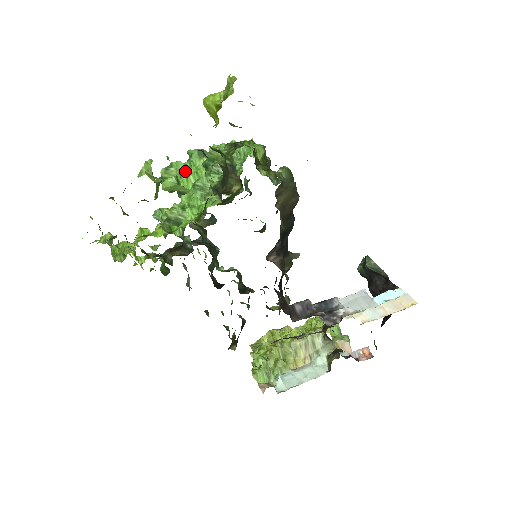
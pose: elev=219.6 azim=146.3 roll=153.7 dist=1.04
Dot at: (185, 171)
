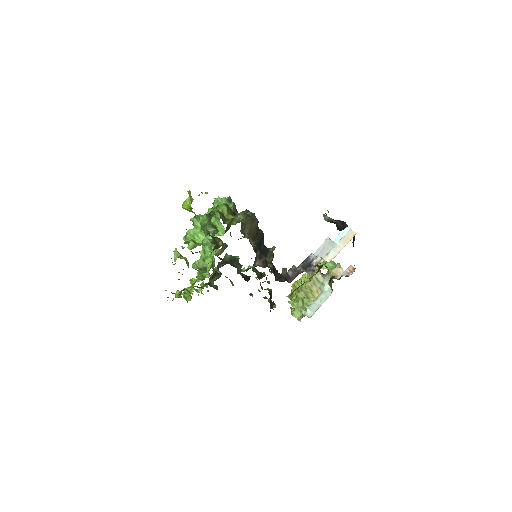
Dot at: (195, 233)
